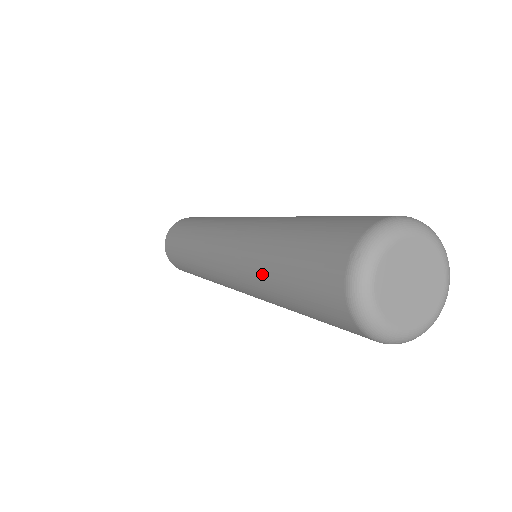
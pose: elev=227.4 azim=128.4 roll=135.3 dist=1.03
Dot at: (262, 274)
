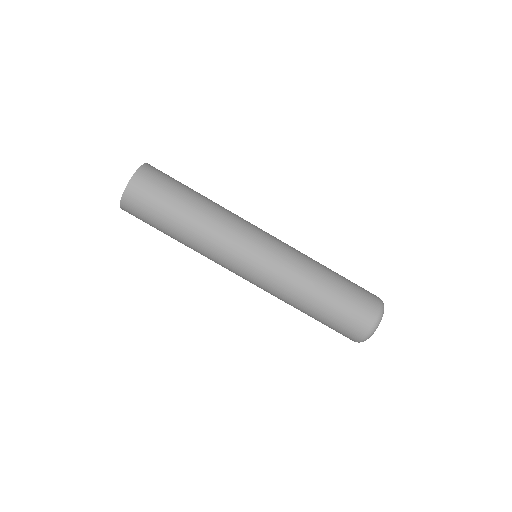
Dot at: (305, 299)
